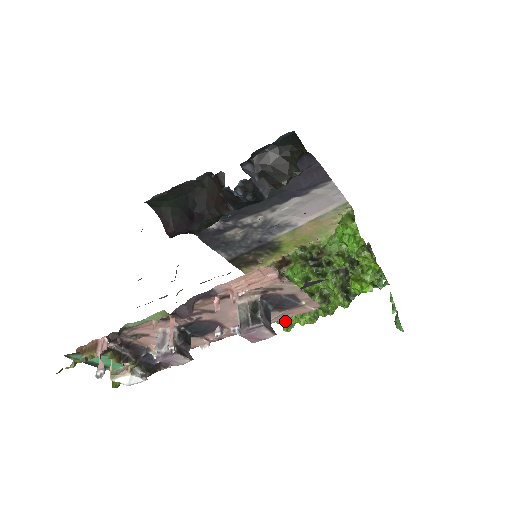
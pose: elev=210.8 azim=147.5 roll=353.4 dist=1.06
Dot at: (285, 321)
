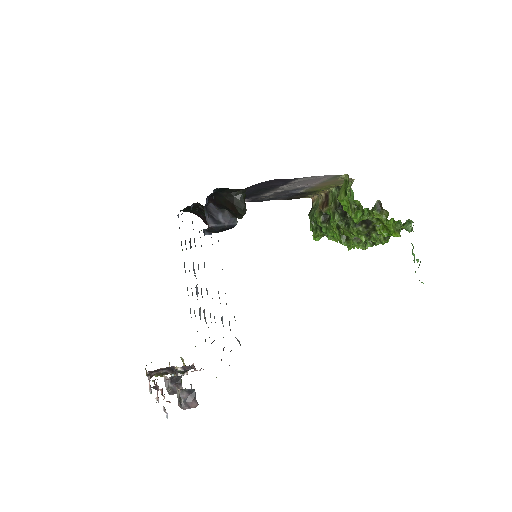
Dot at: occluded
